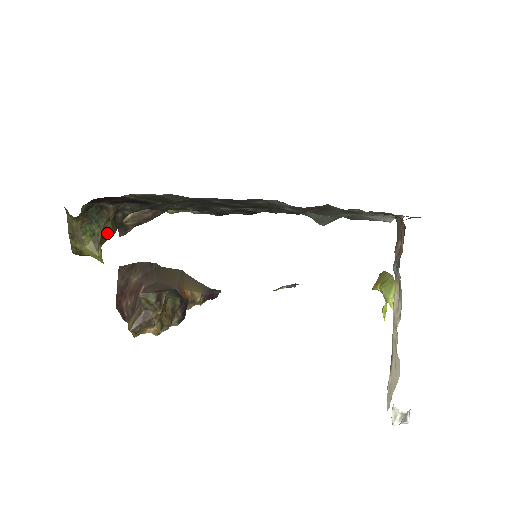
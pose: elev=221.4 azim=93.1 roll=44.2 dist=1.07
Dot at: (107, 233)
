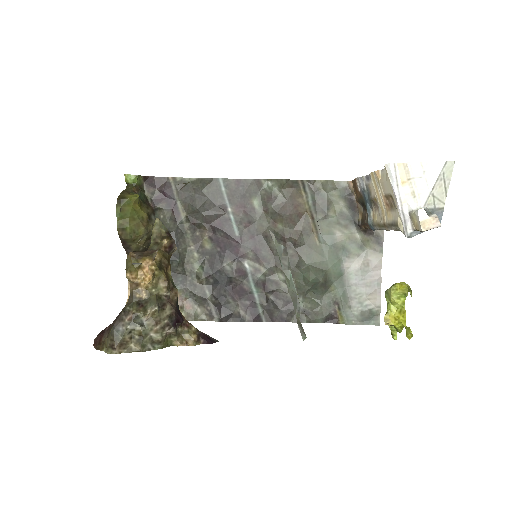
Dot at: (143, 211)
